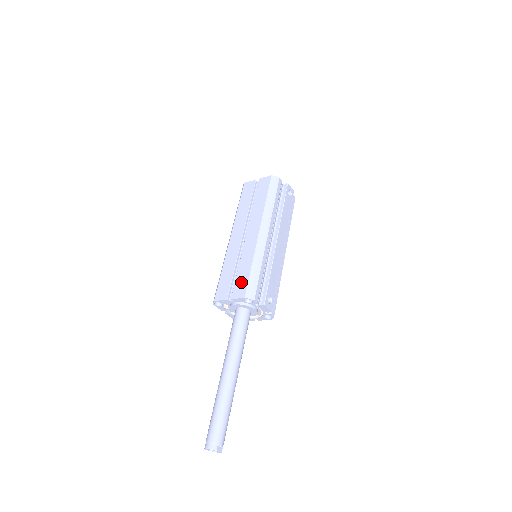
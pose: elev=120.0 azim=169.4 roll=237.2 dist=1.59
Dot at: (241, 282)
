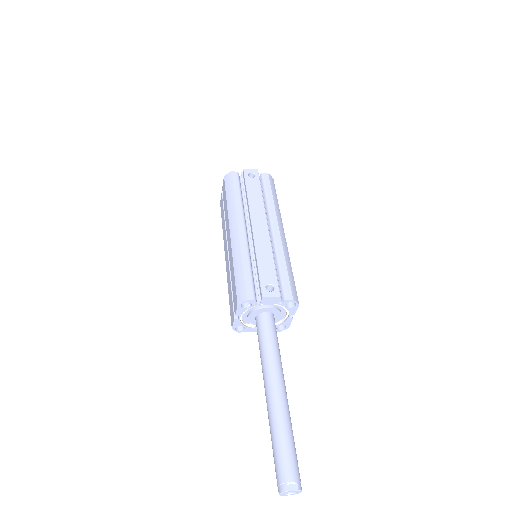
Dot at: (234, 292)
